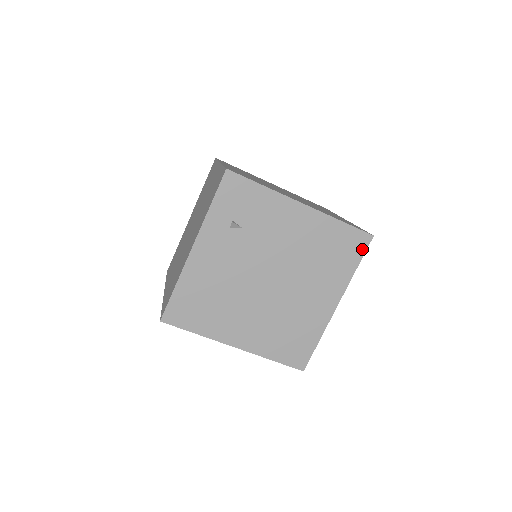
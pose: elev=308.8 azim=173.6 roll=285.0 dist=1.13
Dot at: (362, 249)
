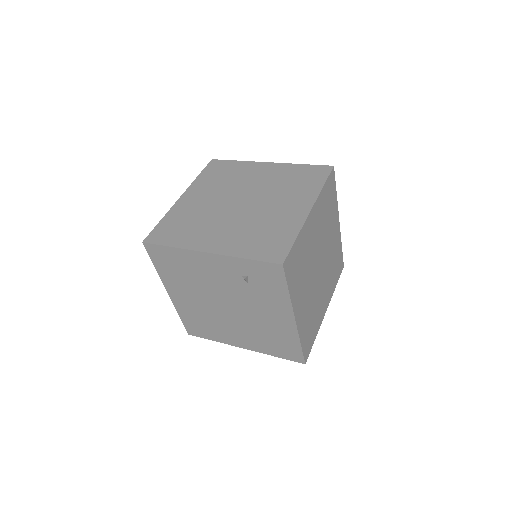
Dot at: (291, 358)
